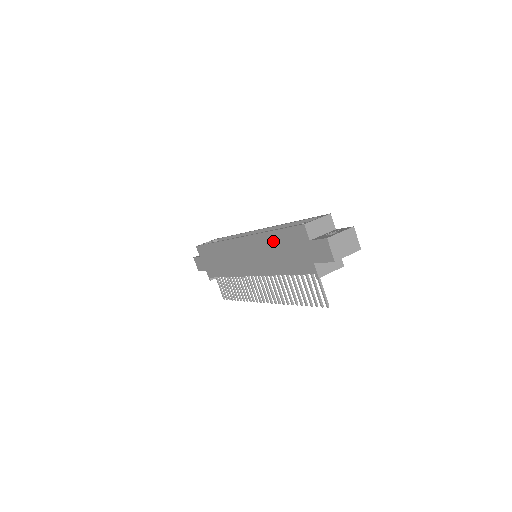
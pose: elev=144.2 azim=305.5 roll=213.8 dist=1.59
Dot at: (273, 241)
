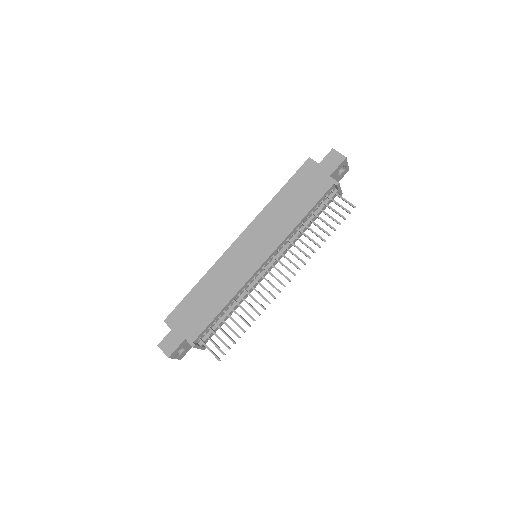
Dot at: (282, 199)
